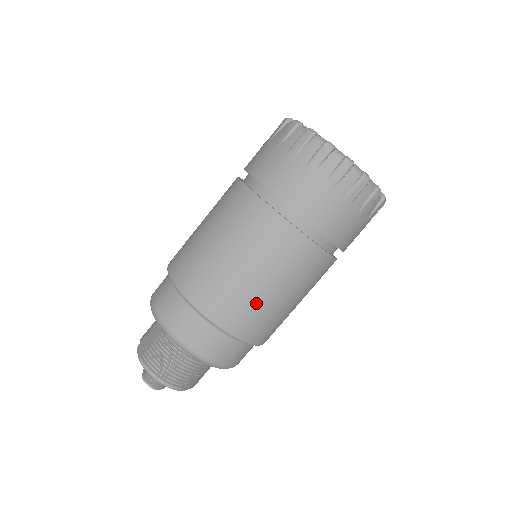
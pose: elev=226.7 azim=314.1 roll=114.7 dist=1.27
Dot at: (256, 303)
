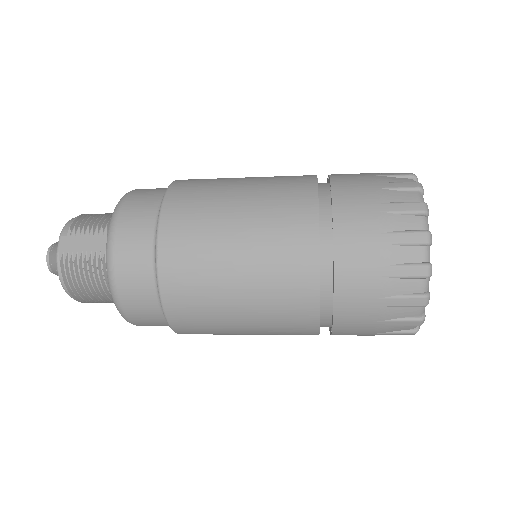
Dot at: (222, 332)
